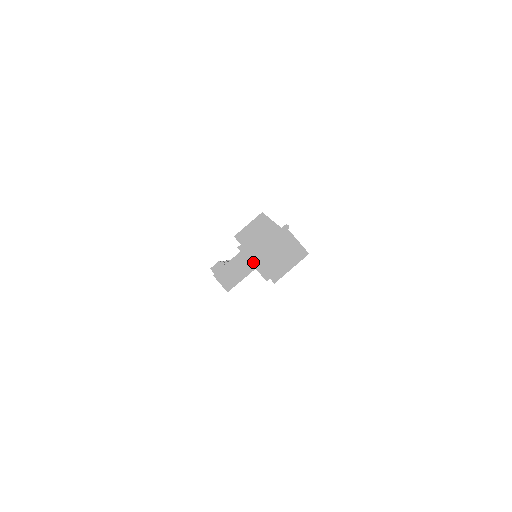
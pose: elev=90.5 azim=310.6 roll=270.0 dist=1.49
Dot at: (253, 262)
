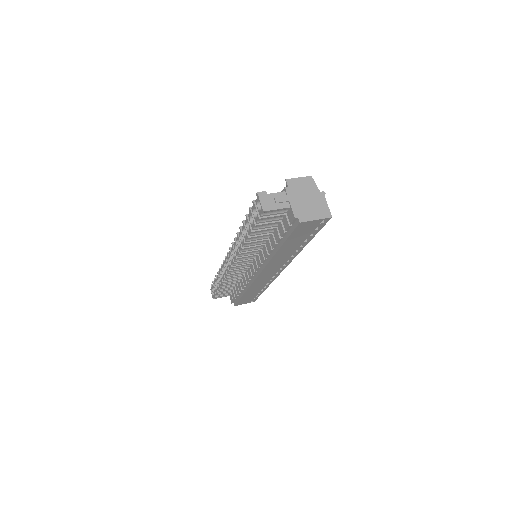
Dot at: (291, 201)
